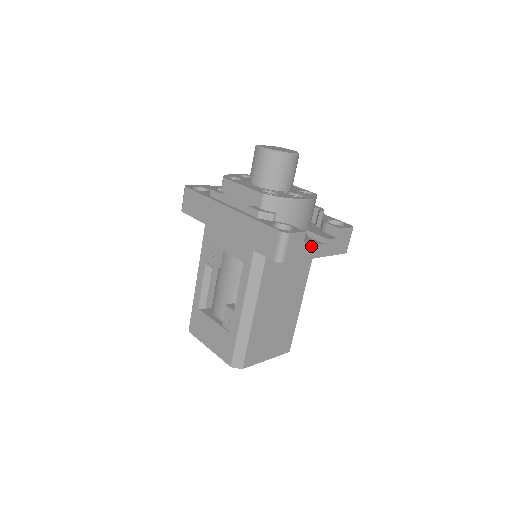
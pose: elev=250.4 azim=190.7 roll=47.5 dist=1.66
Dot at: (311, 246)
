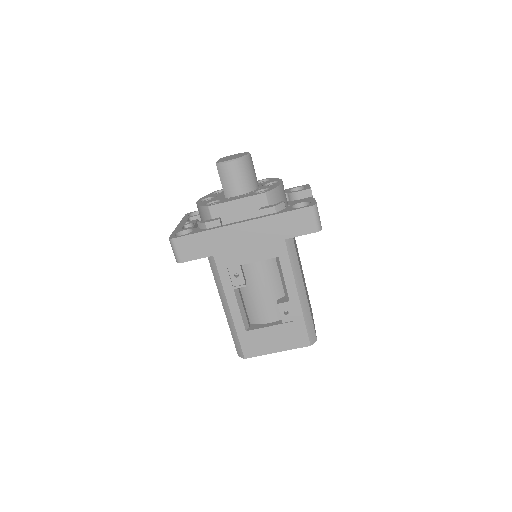
Dot at: occluded
